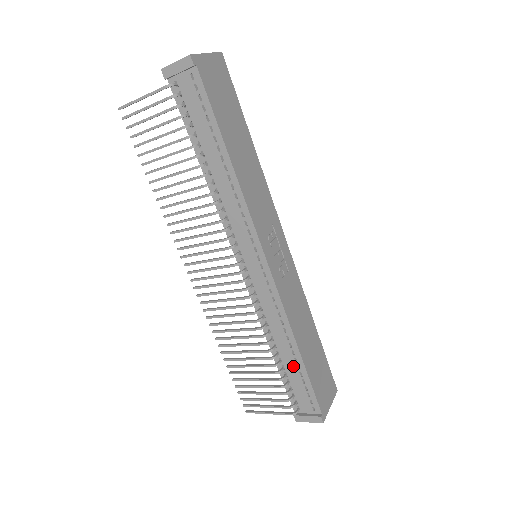
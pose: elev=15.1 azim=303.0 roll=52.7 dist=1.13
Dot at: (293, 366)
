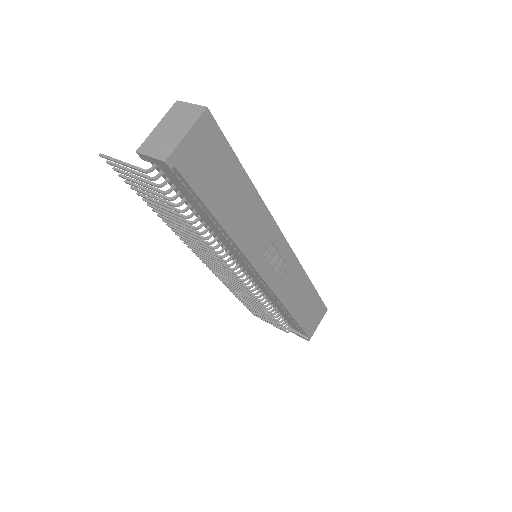
Dot at: (287, 316)
